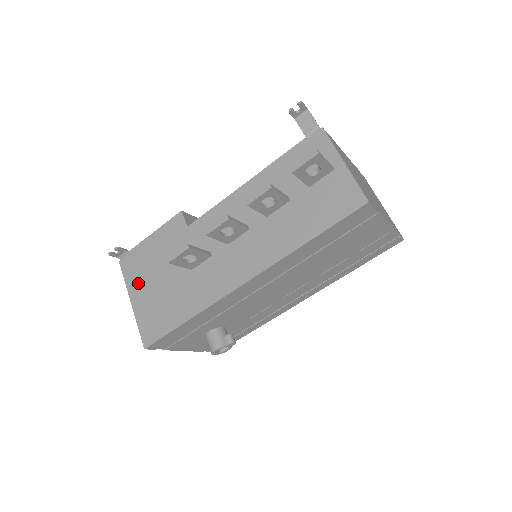
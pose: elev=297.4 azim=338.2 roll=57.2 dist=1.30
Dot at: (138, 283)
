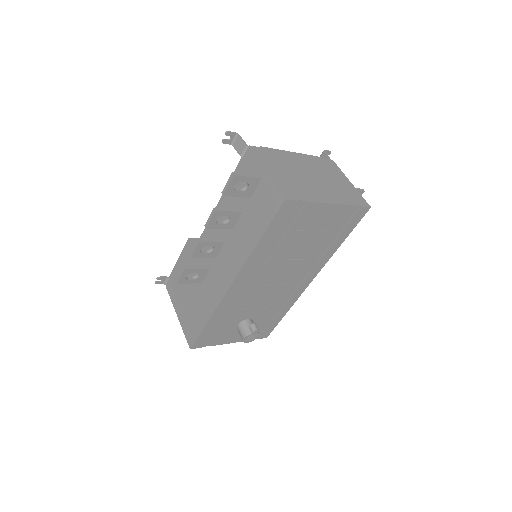
Dot at: (178, 300)
